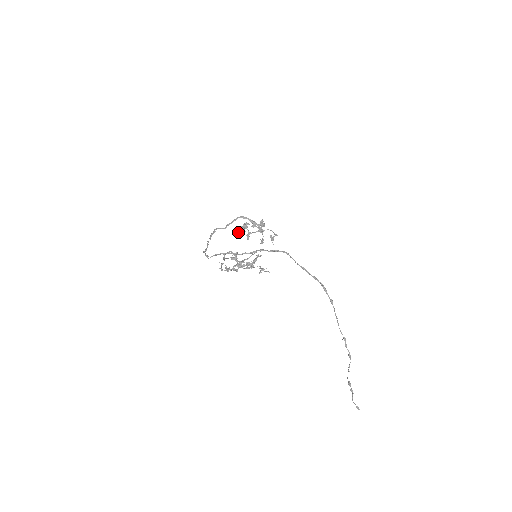
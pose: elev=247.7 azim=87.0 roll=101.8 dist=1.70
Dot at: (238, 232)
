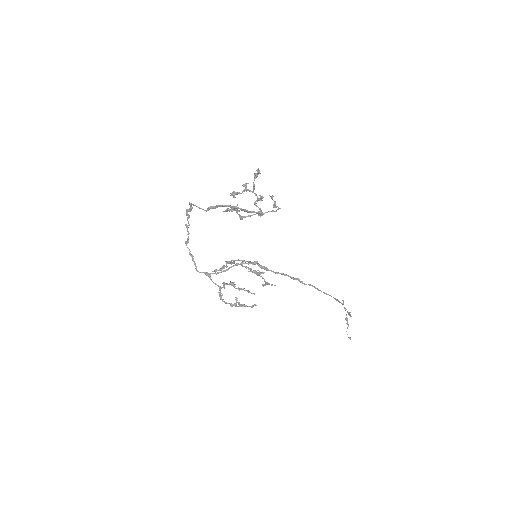
Dot at: (226, 211)
